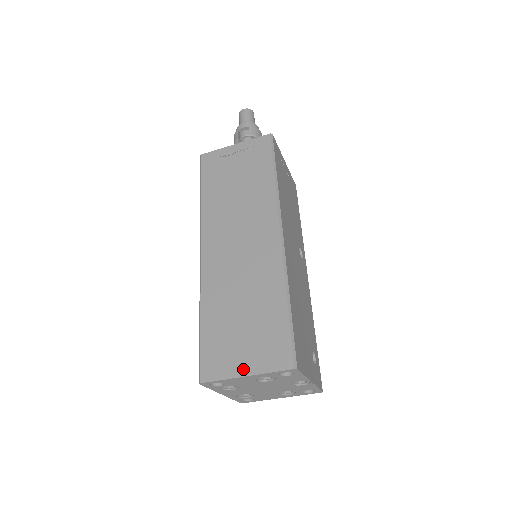
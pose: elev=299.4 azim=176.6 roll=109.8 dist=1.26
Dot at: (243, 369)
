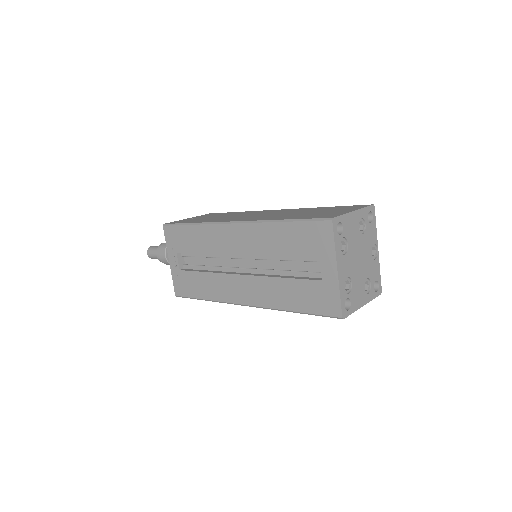
Dot at: (348, 211)
